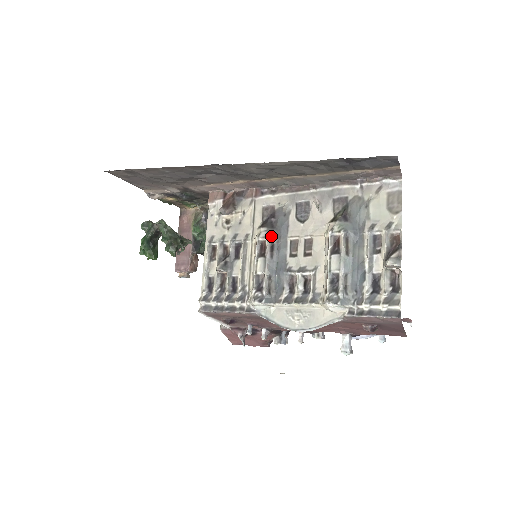
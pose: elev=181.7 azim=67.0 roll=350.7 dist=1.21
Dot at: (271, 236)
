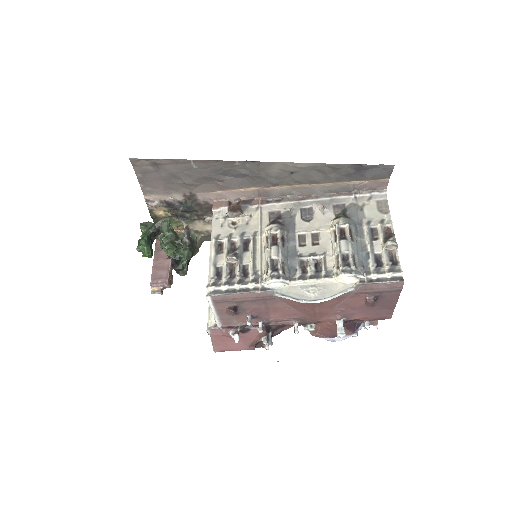
Dot at: (282, 230)
